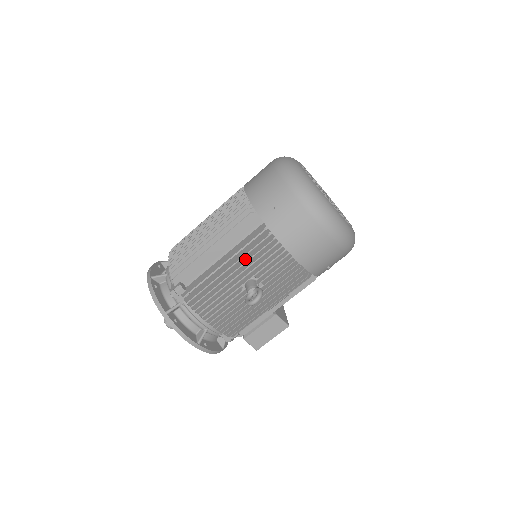
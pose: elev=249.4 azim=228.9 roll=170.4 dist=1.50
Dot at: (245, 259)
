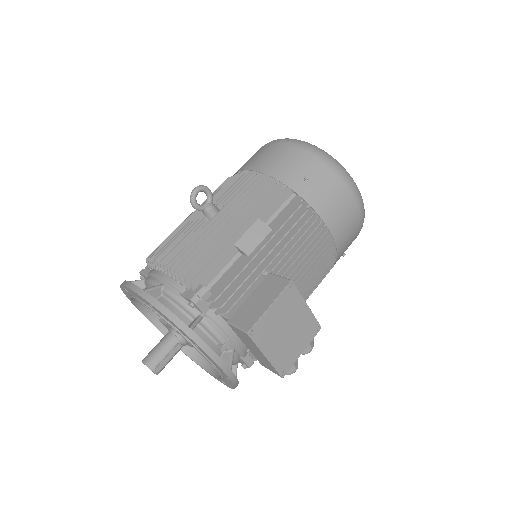
Dot at: occluded
